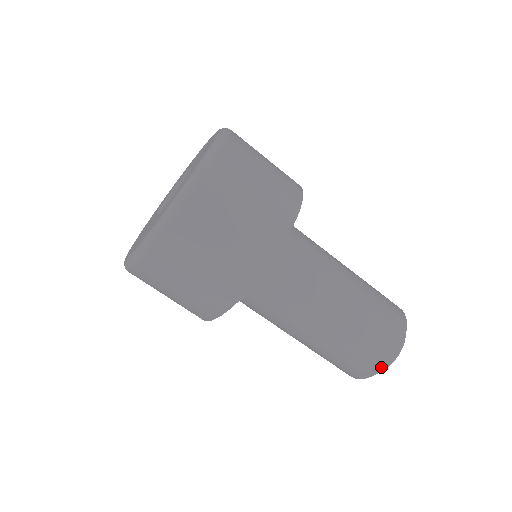
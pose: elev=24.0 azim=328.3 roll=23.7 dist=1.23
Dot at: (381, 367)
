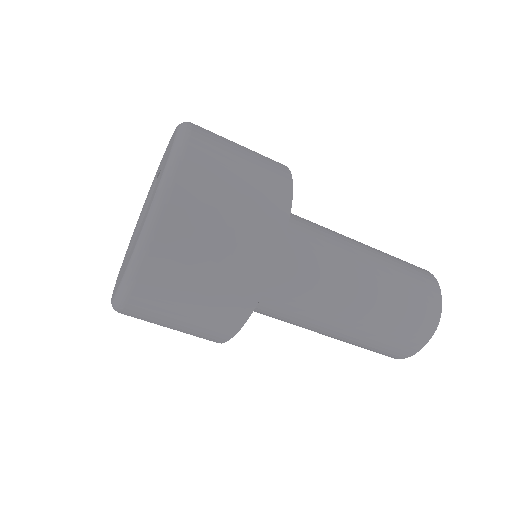
Dot at: (436, 317)
